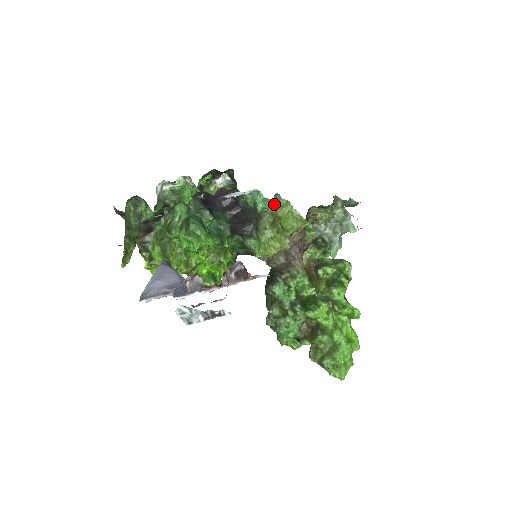
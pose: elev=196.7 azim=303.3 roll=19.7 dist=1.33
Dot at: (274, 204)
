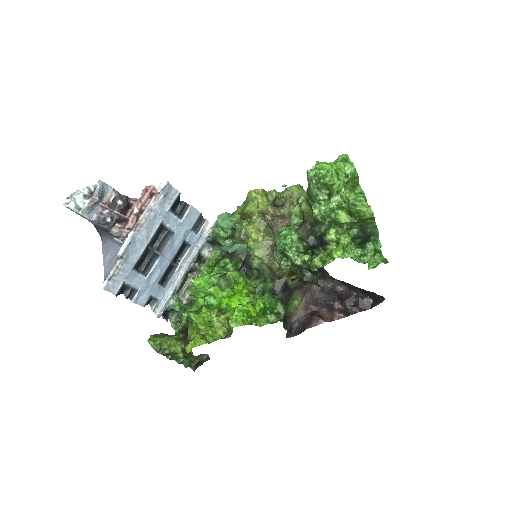
Dot at: (230, 215)
